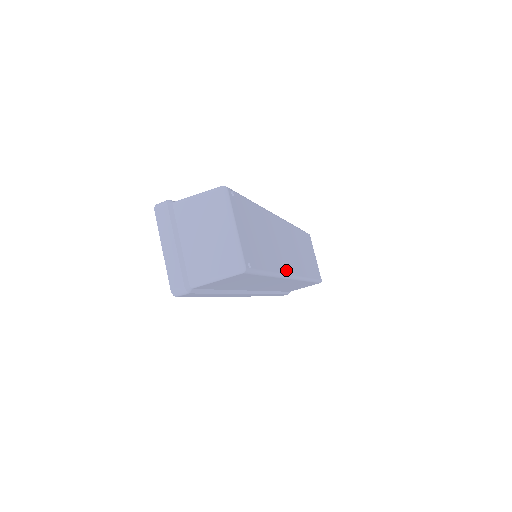
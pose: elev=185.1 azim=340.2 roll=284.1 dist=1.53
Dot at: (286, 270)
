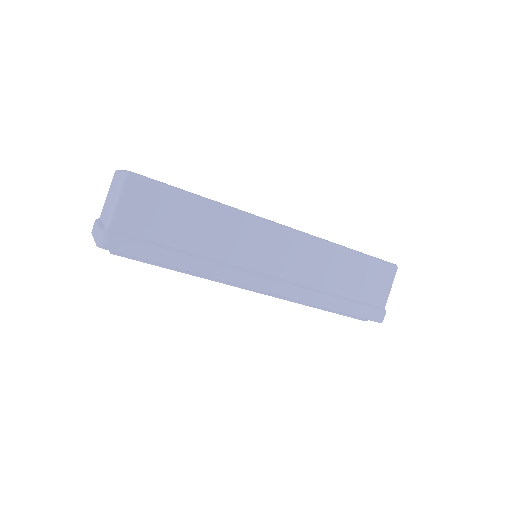
Dot at: occluded
